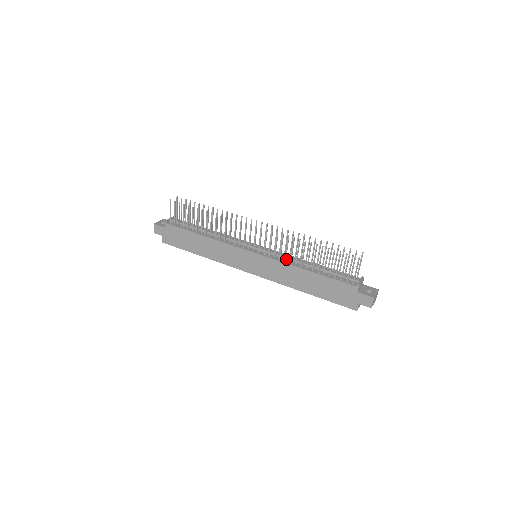
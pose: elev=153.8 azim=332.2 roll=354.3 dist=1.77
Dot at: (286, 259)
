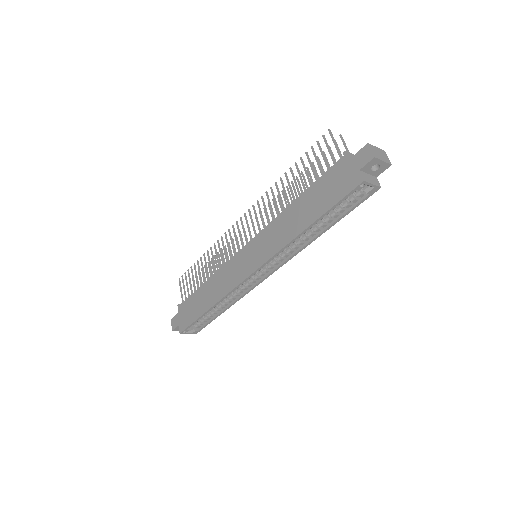
Dot at: occluded
